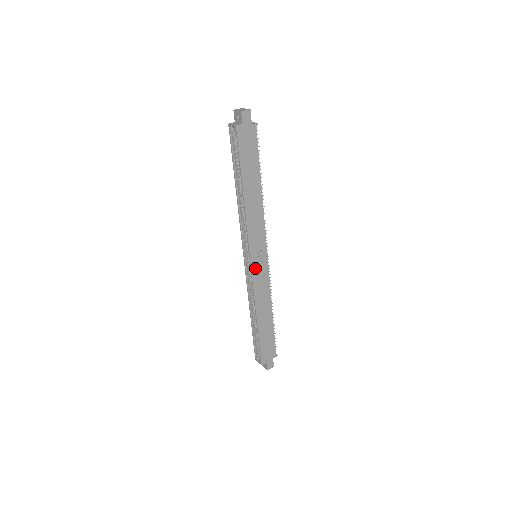
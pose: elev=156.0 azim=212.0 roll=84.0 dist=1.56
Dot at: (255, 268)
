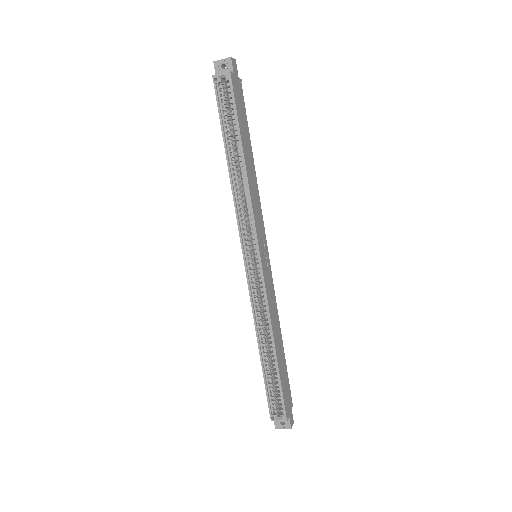
Dot at: (264, 268)
